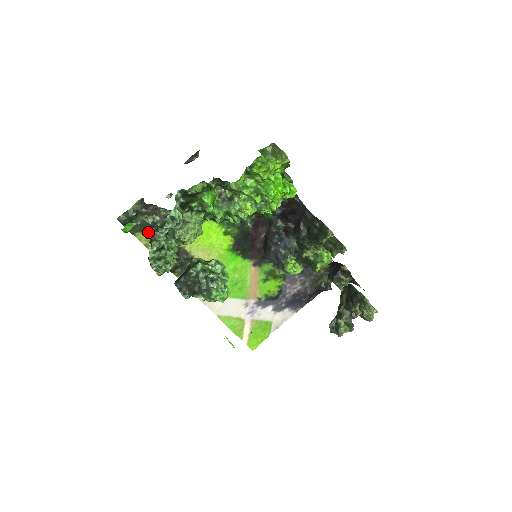
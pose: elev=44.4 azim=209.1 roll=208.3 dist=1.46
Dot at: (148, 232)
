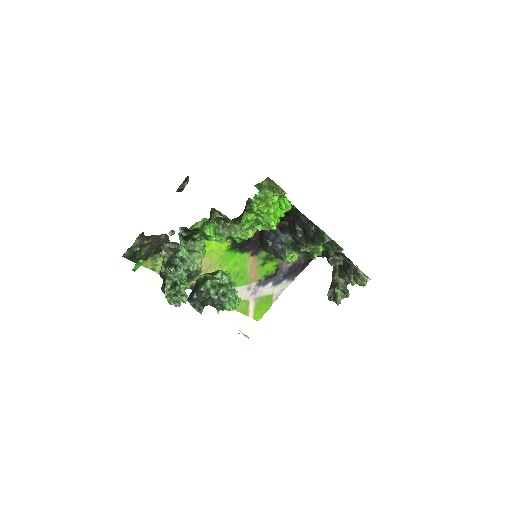
Dot at: (152, 258)
